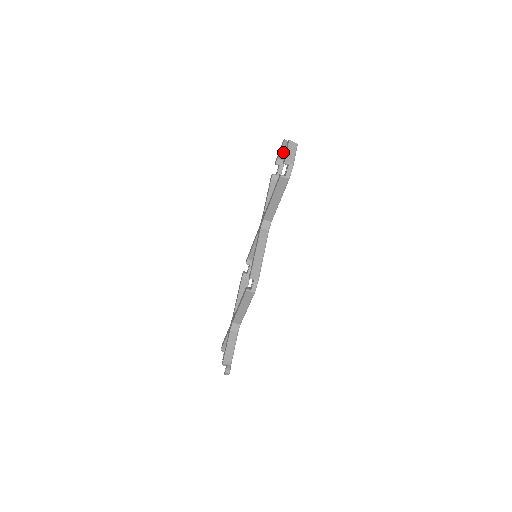
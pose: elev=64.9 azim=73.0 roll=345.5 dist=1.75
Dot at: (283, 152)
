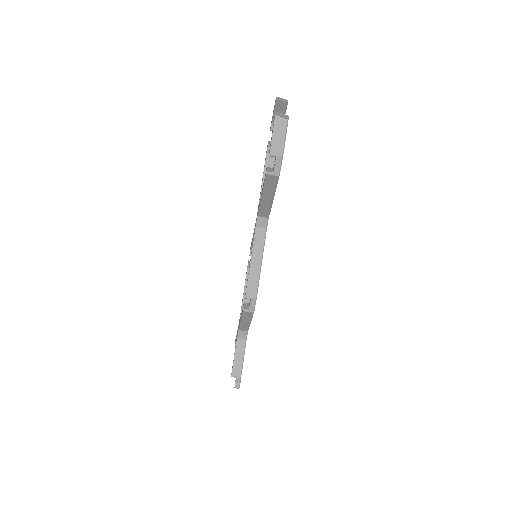
Dot at: occluded
